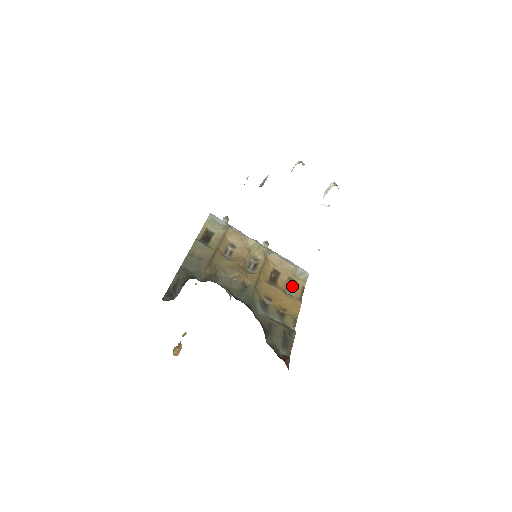
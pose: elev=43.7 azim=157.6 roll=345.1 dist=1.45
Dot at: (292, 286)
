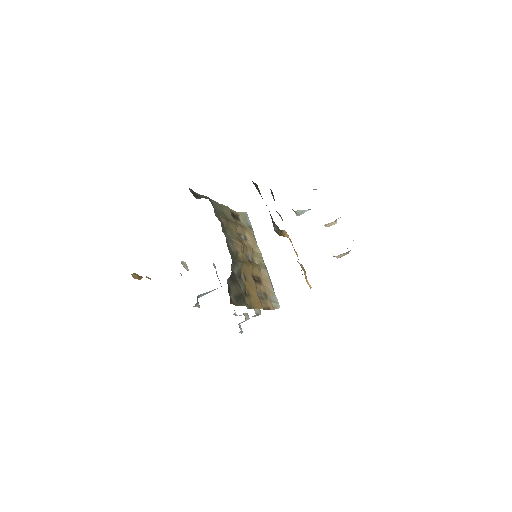
Dot at: (263, 298)
